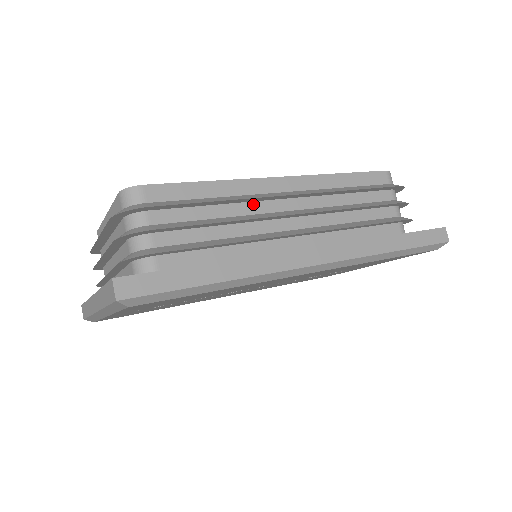
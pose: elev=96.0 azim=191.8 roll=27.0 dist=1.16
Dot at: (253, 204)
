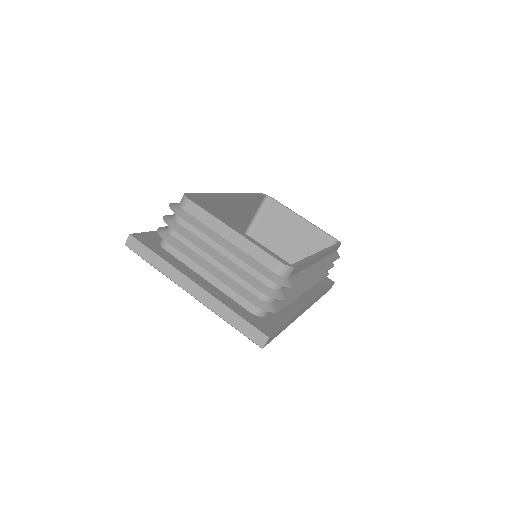
Dot at: occluded
